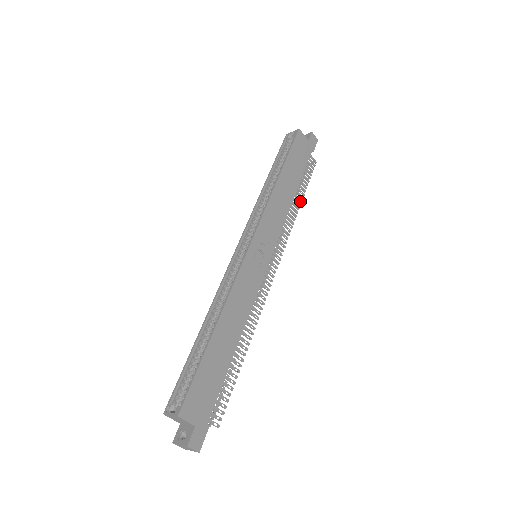
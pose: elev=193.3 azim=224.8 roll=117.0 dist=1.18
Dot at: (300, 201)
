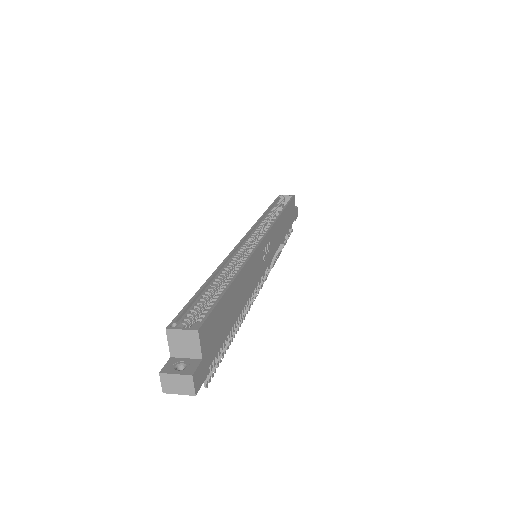
Dot at: (283, 247)
